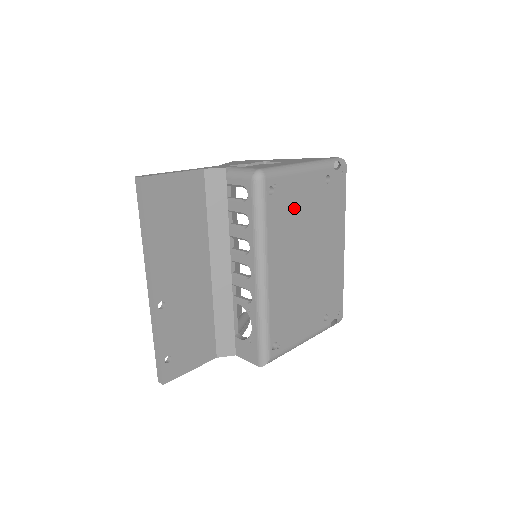
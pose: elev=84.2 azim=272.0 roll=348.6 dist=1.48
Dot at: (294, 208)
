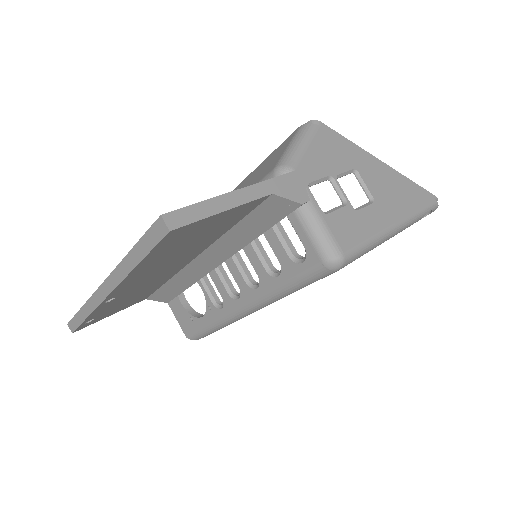
Dot at: occluded
